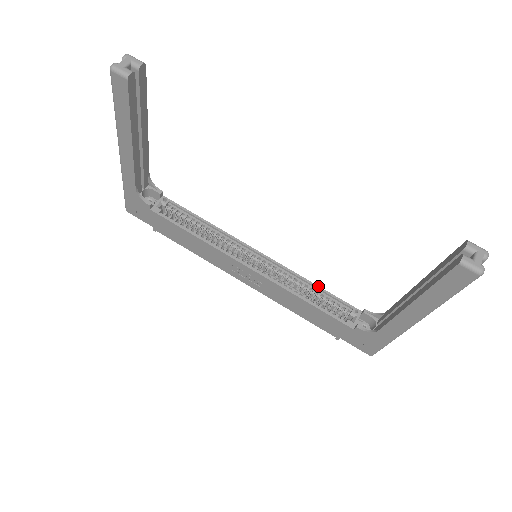
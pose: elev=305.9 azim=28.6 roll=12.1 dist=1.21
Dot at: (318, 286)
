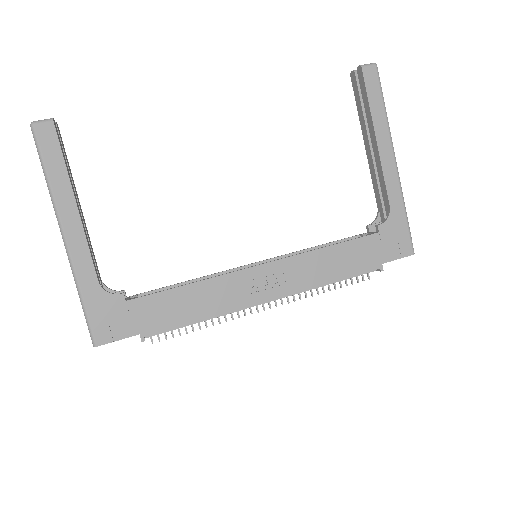
Dot at: (321, 245)
